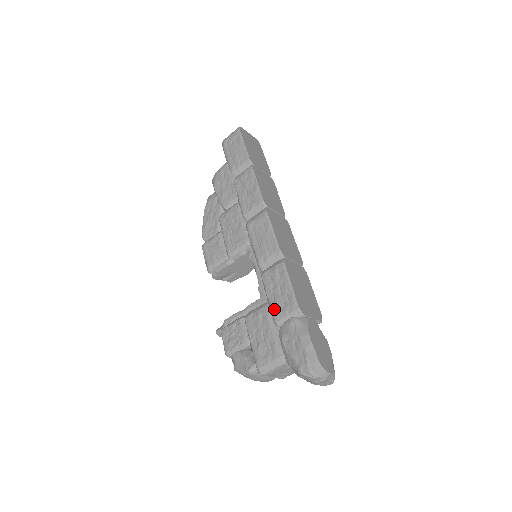
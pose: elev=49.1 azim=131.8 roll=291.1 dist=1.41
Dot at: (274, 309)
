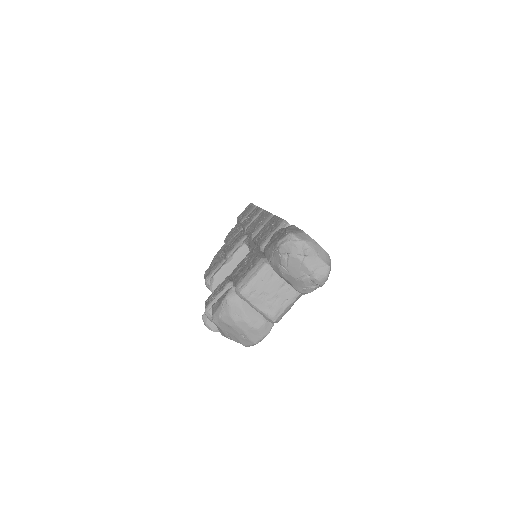
Dot at: (260, 240)
